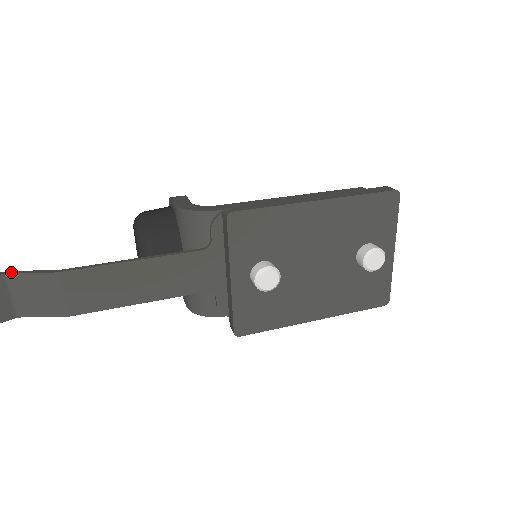
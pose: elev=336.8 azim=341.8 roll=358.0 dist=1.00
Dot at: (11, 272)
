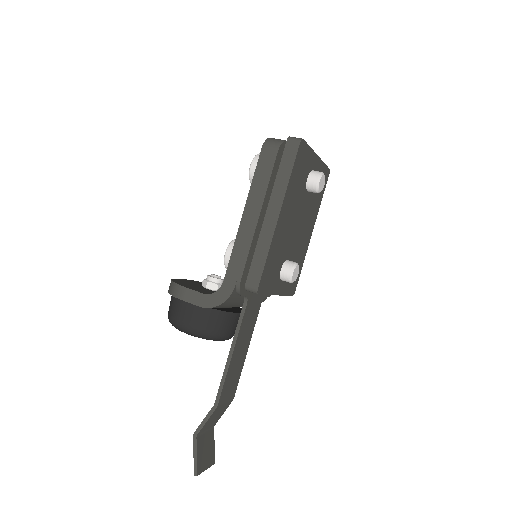
Dot at: (197, 432)
